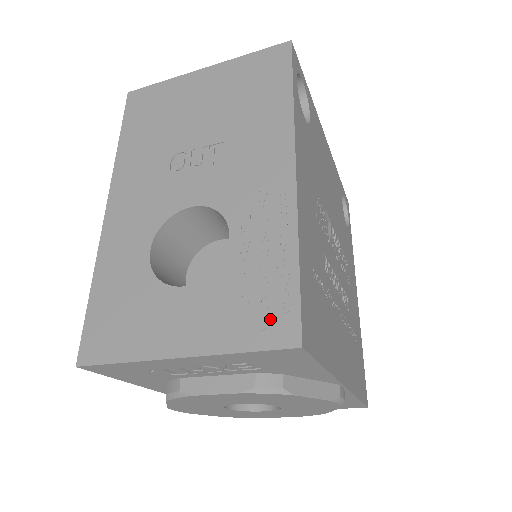
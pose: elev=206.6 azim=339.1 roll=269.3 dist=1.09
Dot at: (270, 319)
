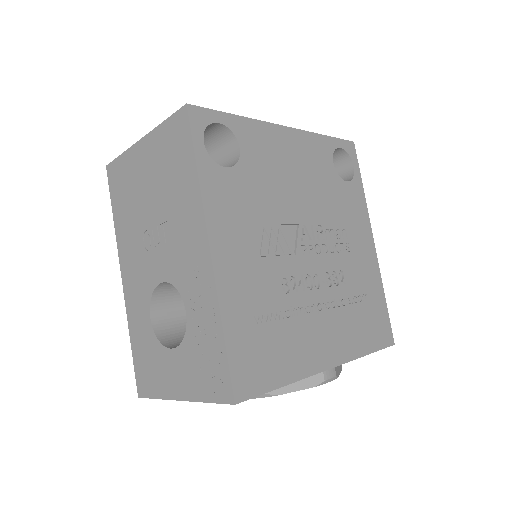
Dot at: (216, 381)
